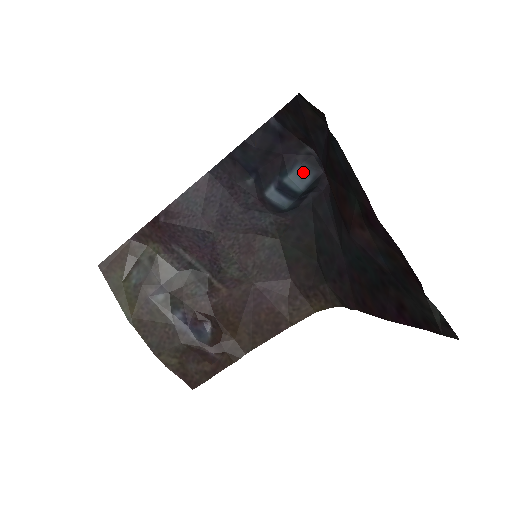
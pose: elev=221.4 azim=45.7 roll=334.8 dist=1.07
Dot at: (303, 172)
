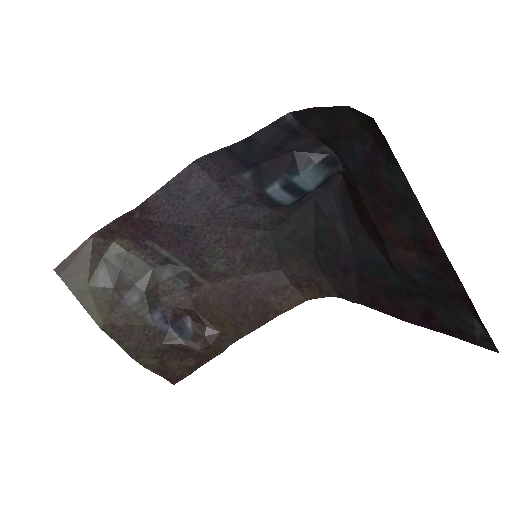
Dot at: (316, 172)
